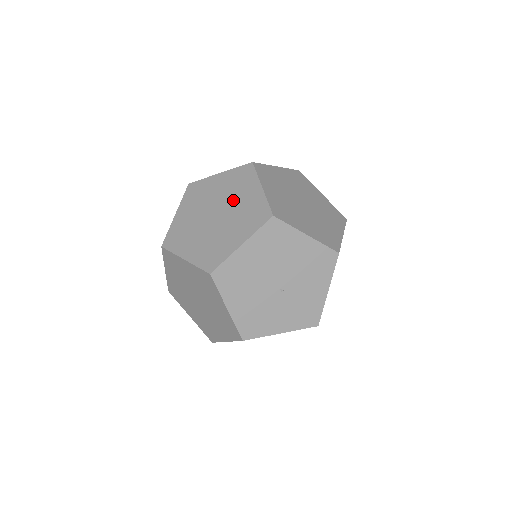
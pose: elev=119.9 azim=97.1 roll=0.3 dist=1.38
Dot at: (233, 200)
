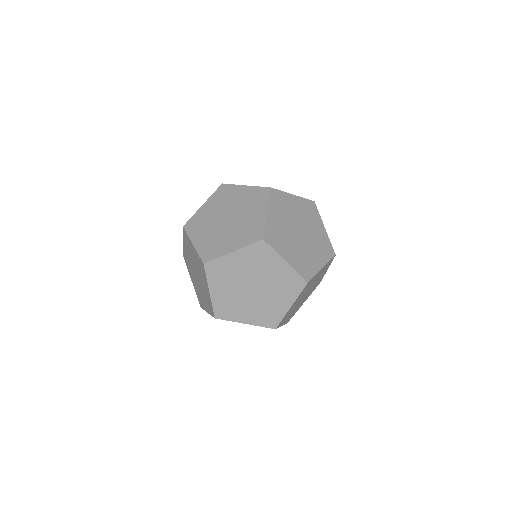
Dot at: (244, 213)
